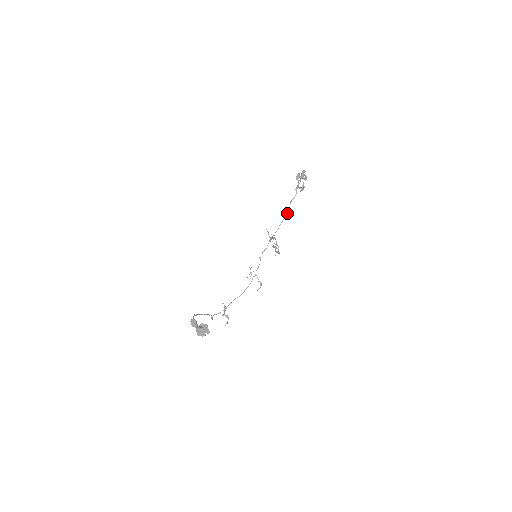
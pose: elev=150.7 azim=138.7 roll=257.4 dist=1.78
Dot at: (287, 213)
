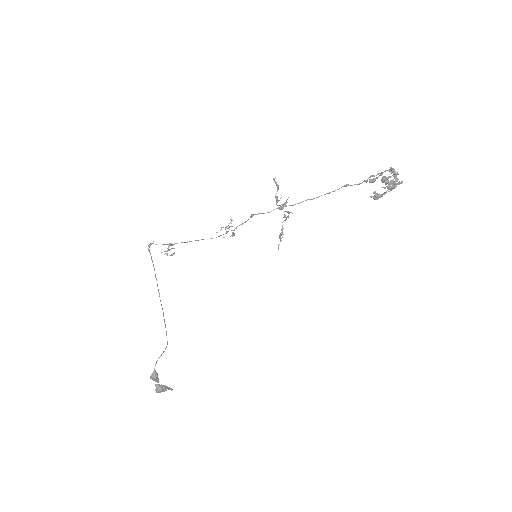
Dot at: (329, 193)
